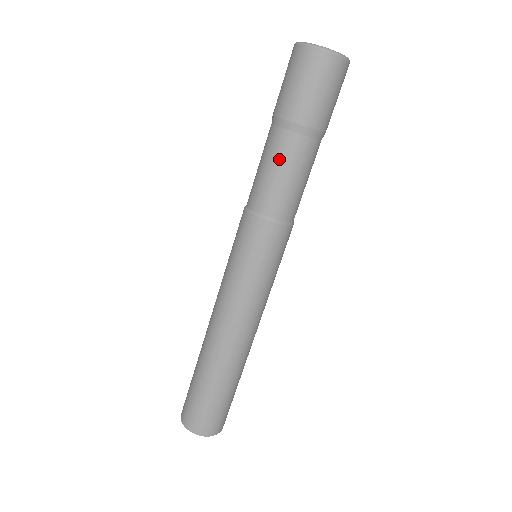
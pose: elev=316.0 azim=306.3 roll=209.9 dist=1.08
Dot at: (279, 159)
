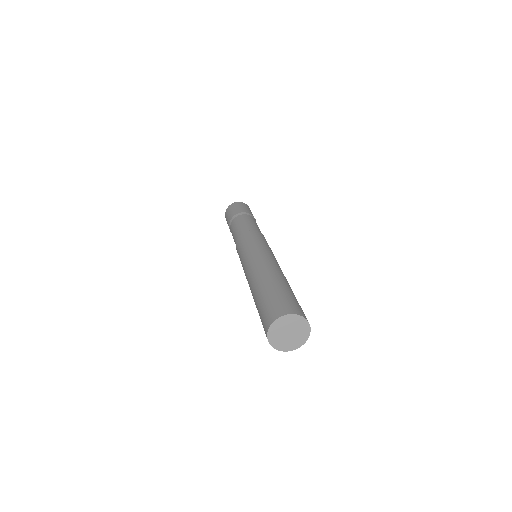
Dot at: (250, 220)
